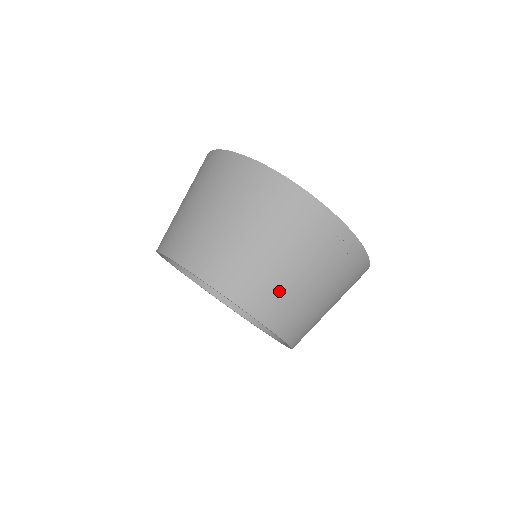
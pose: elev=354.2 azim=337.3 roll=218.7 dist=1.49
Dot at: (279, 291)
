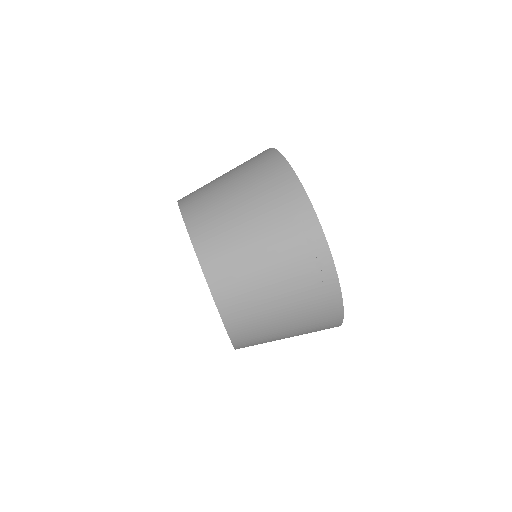
Dot at: (240, 273)
